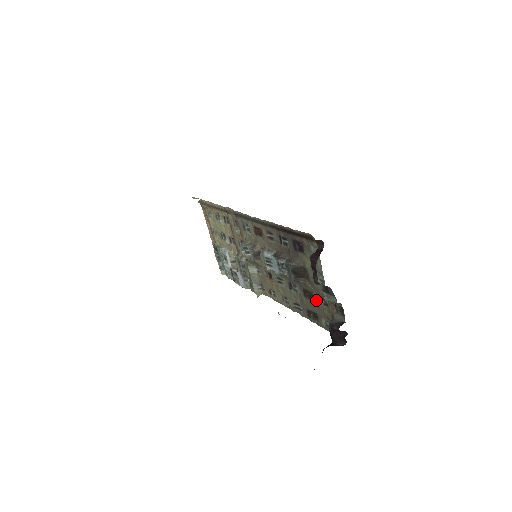
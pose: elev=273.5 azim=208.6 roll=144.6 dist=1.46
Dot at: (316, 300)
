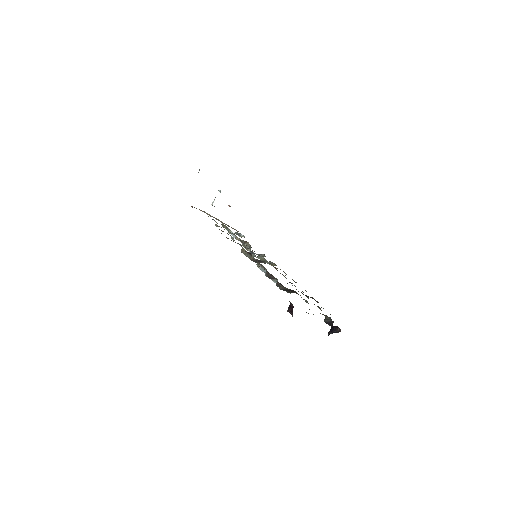
Dot at: occluded
